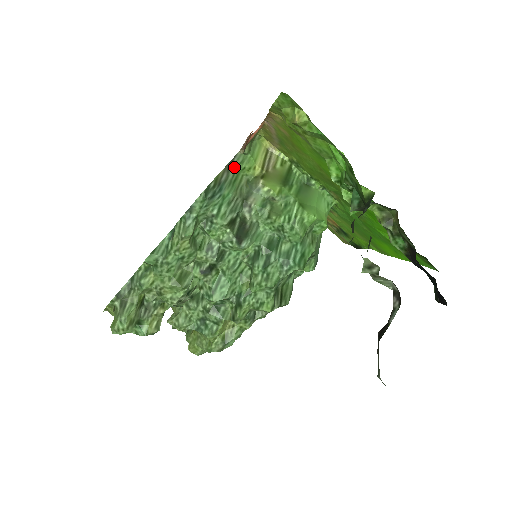
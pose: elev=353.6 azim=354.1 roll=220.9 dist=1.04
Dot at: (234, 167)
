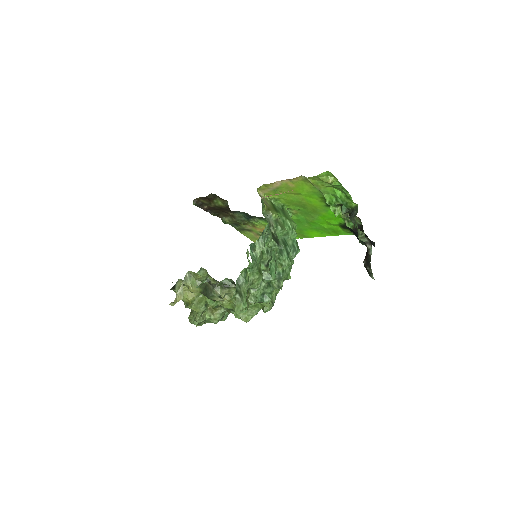
Dot at: (262, 207)
